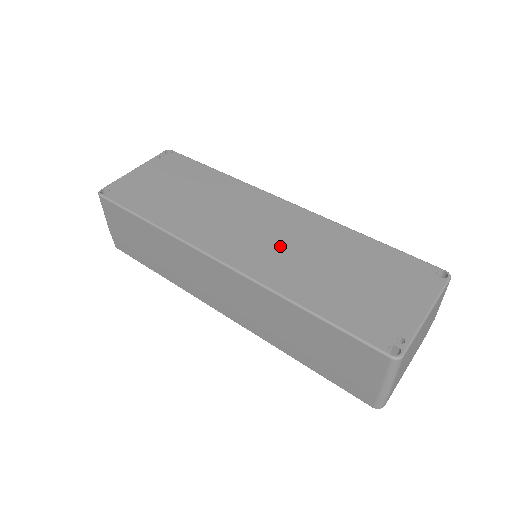
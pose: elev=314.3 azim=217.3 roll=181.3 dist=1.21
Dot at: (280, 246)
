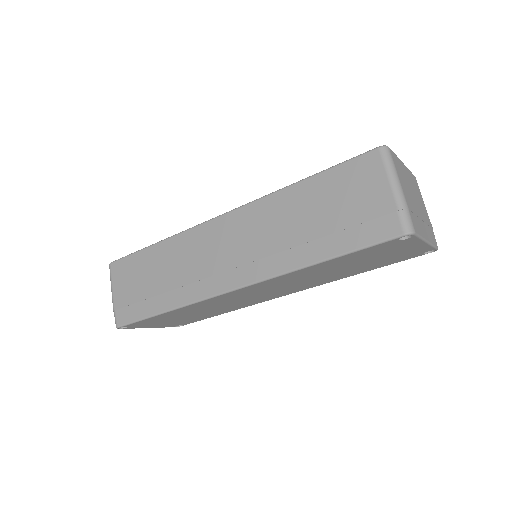
Dot at: occluded
